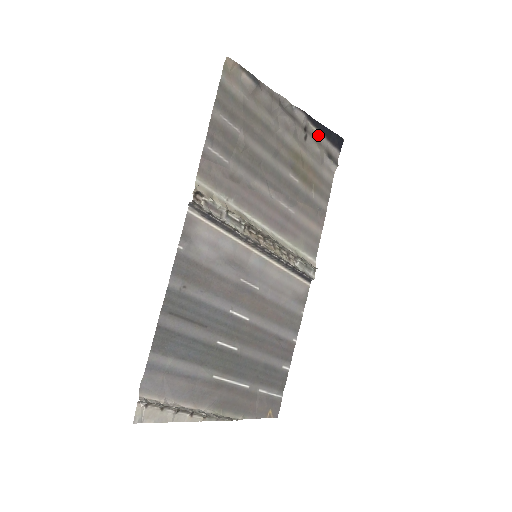
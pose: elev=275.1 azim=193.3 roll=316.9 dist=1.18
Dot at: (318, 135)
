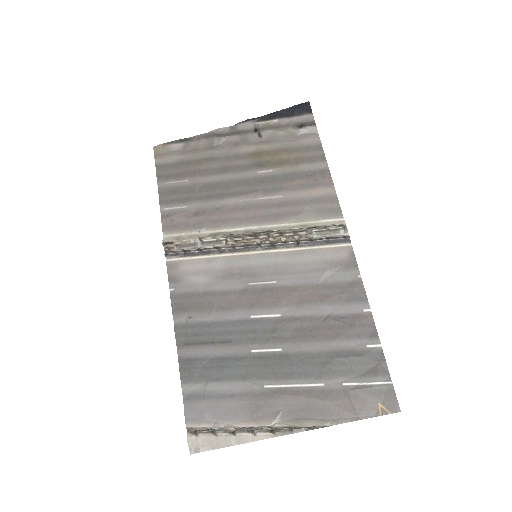
Dot at: (275, 123)
